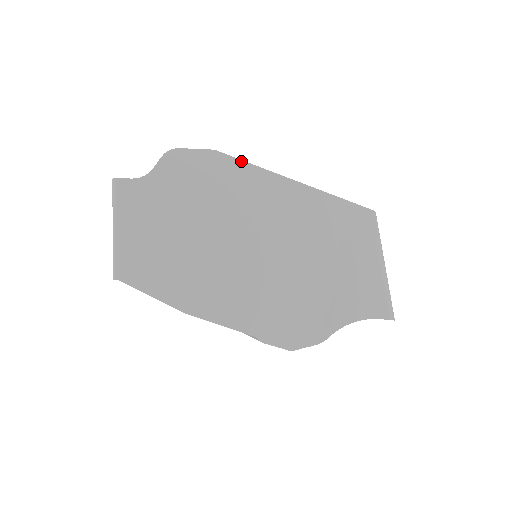
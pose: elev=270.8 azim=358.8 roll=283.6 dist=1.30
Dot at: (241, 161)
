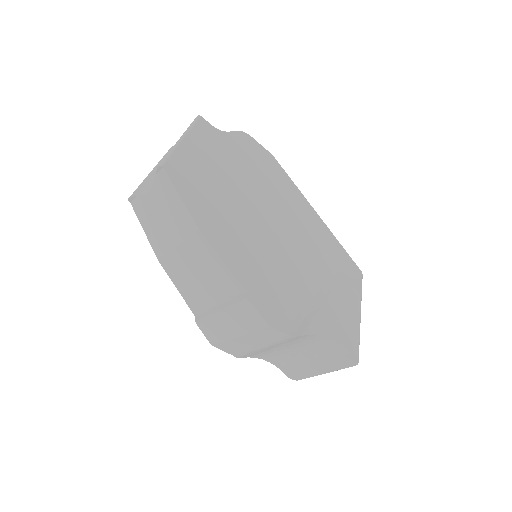
Dot at: (287, 174)
